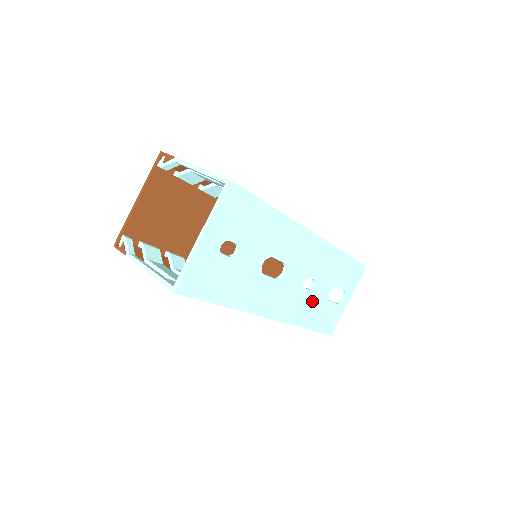
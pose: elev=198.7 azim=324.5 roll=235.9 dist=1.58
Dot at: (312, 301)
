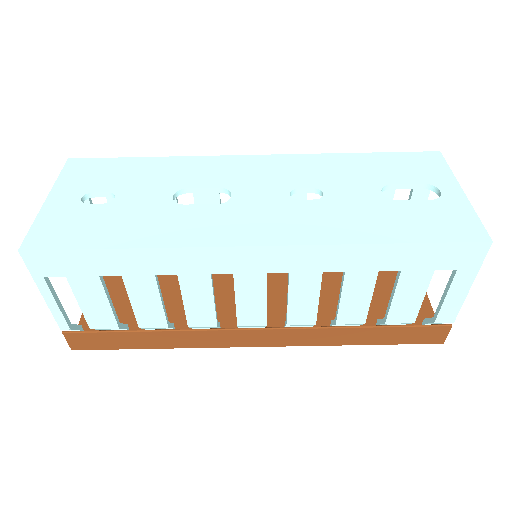
Dot at: (345, 210)
